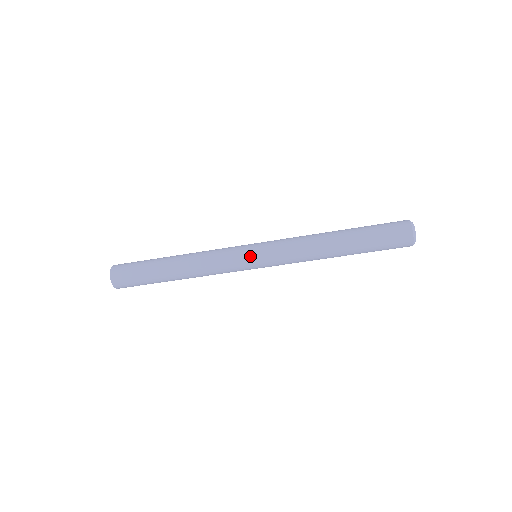
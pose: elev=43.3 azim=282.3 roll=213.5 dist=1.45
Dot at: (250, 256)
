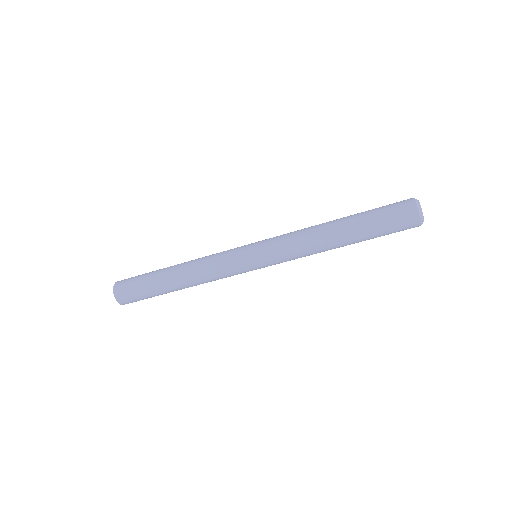
Dot at: (252, 266)
